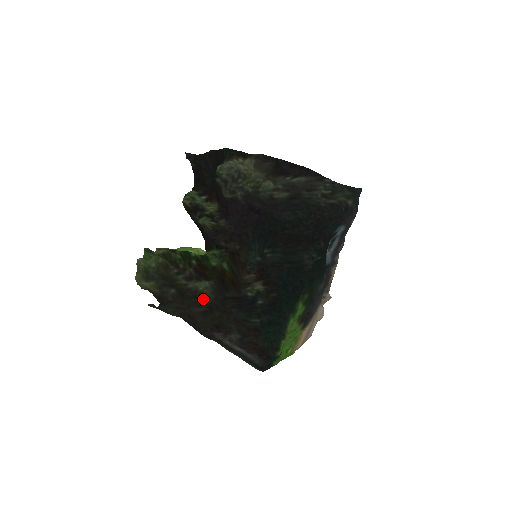
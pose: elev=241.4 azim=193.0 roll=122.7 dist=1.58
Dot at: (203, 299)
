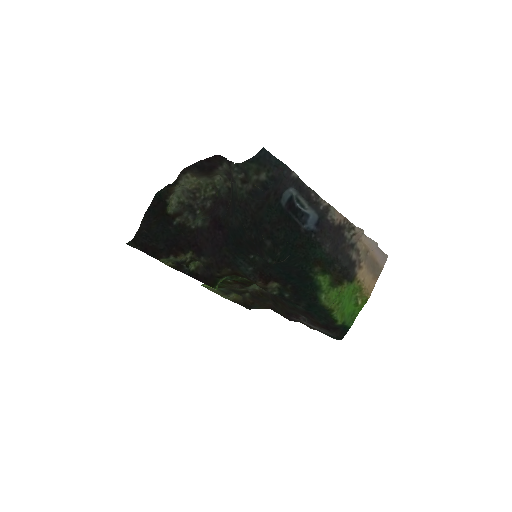
Dot at: (265, 295)
